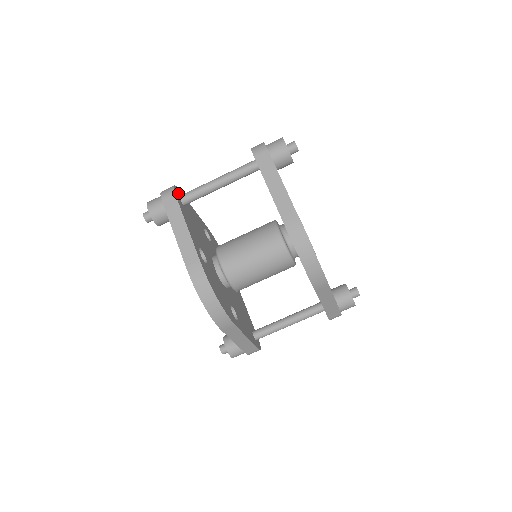
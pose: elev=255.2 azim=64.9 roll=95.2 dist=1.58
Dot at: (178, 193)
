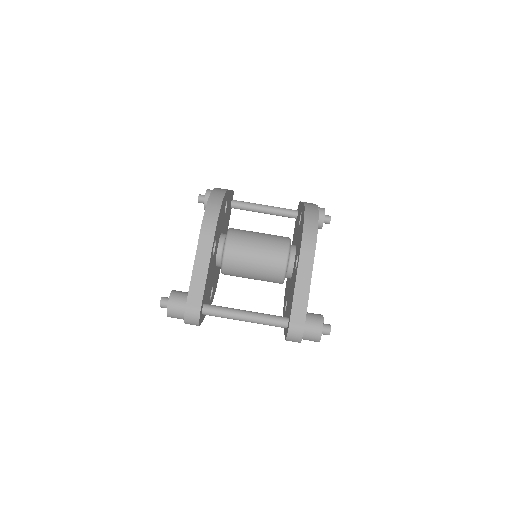
Dot at: occluded
